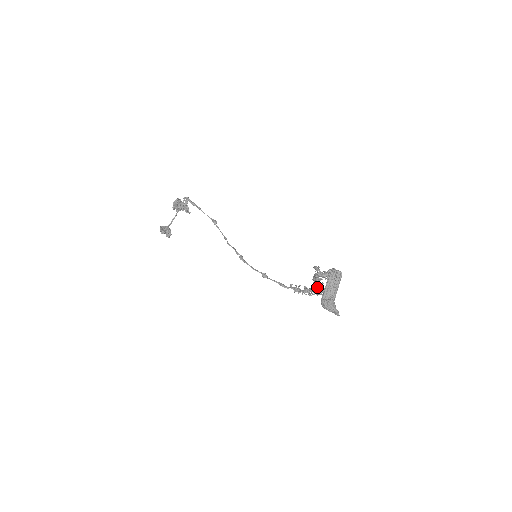
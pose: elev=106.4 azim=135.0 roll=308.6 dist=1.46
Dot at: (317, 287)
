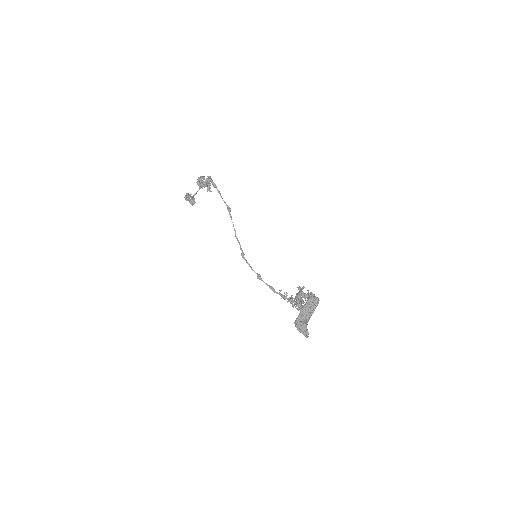
Dot at: (296, 306)
